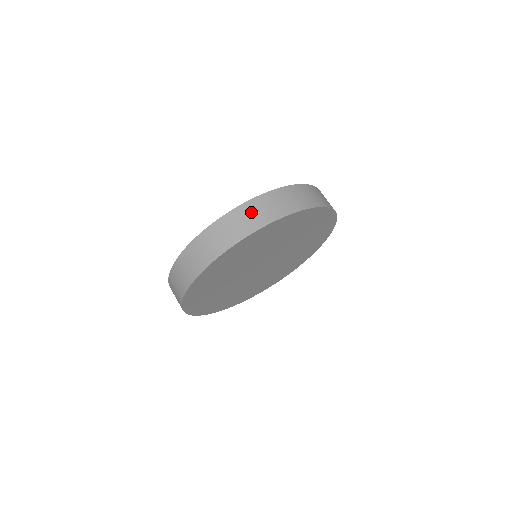
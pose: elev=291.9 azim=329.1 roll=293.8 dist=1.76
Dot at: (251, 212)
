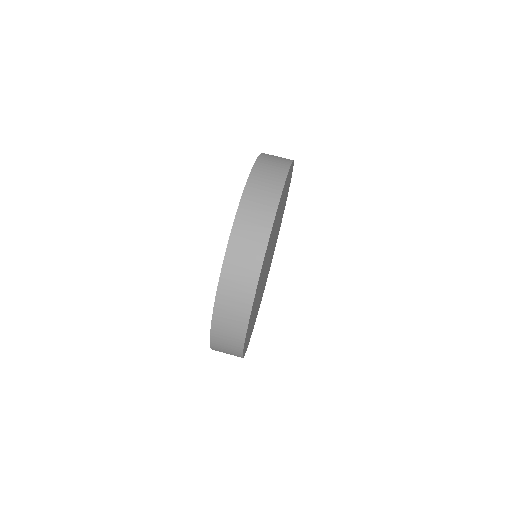
Dot at: (267, 168)
